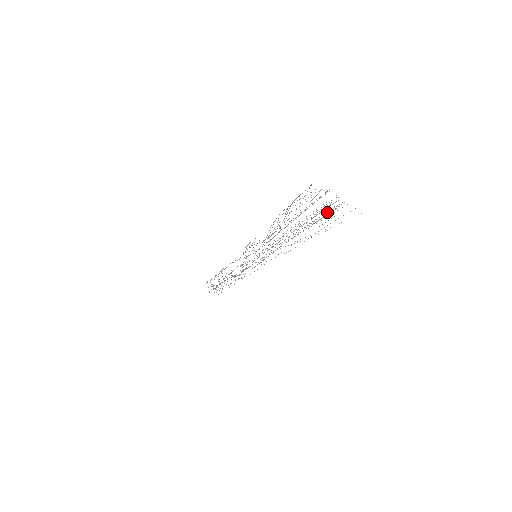
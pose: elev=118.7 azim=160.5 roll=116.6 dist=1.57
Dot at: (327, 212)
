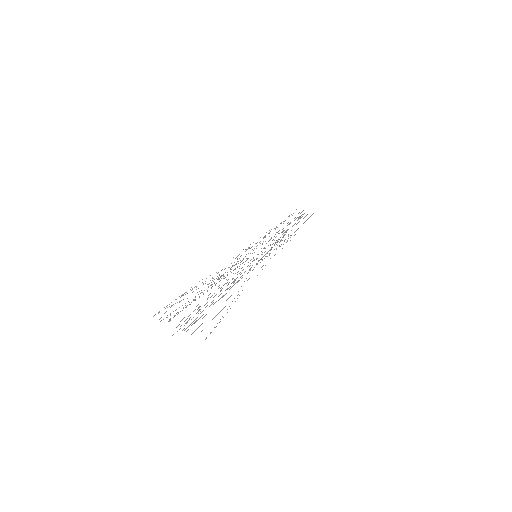
Dot at: occluded
